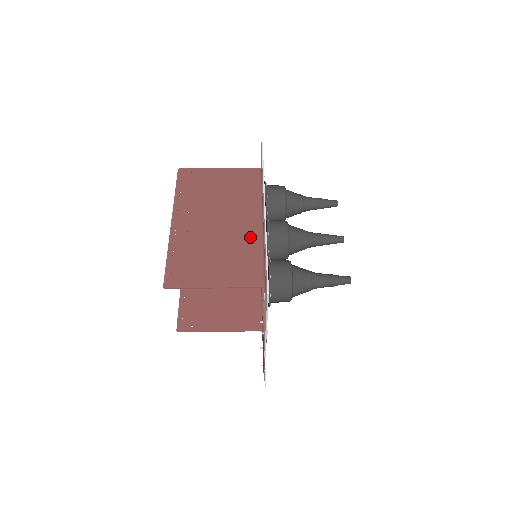
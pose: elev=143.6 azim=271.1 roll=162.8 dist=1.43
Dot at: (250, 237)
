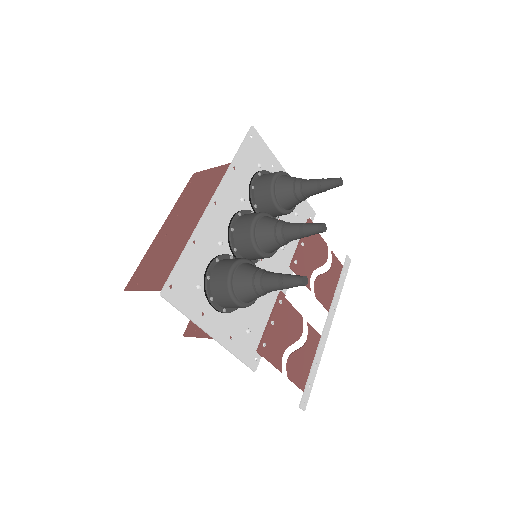
Dot at: occluded
